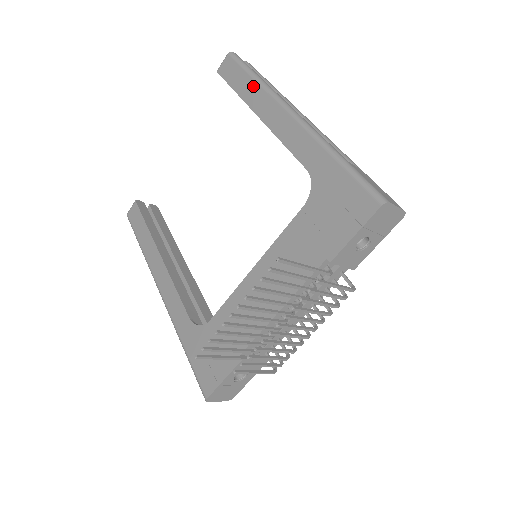
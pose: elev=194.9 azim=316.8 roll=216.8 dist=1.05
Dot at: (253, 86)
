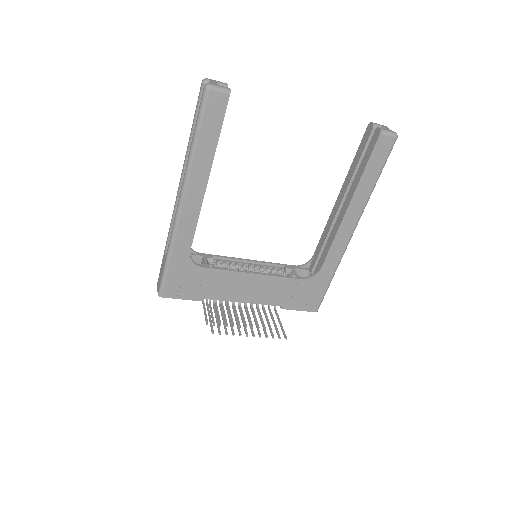
Dot at: (368, 190)
